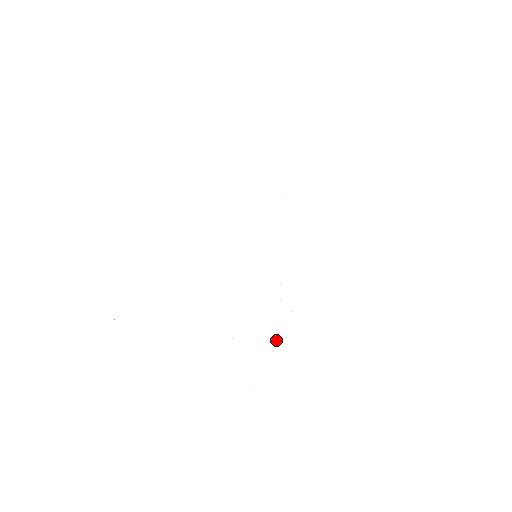
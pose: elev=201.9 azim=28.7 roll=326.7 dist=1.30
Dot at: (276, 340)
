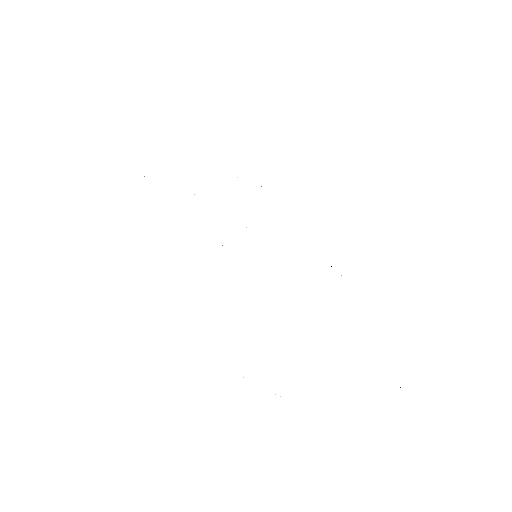
Dot at: occluded
